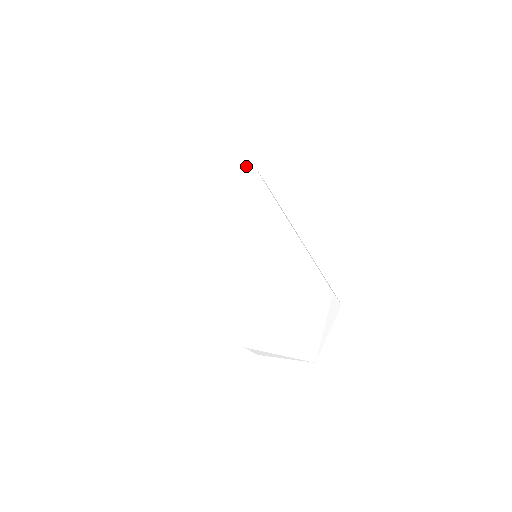
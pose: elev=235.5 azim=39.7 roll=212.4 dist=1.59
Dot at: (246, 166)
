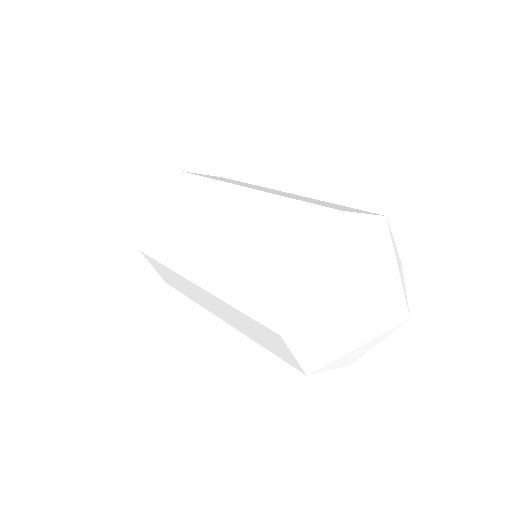
Dot at: (174, 180)
